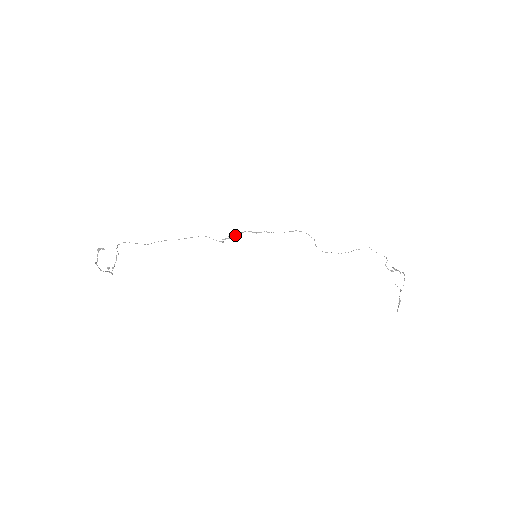
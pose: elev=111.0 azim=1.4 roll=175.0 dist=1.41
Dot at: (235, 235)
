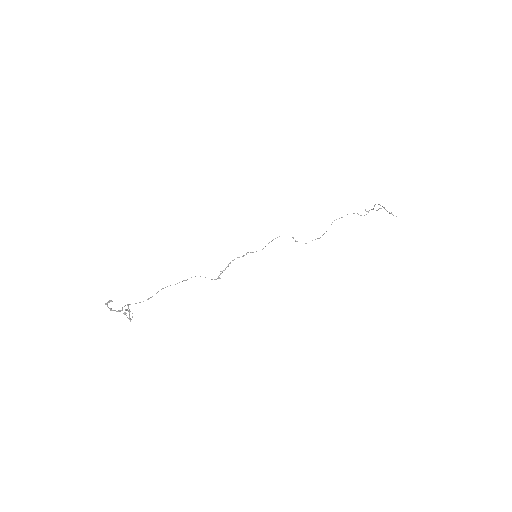
Dot at: (226, 267)
